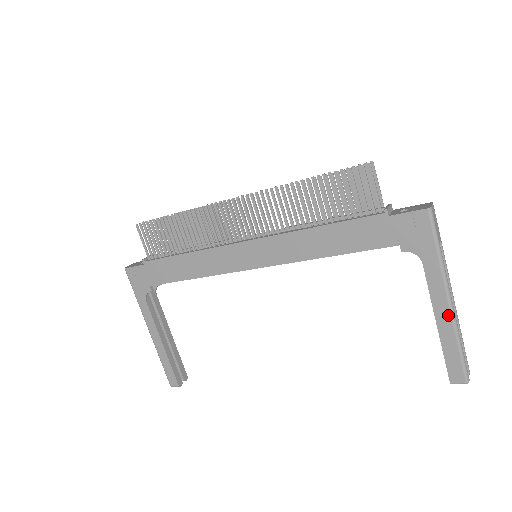
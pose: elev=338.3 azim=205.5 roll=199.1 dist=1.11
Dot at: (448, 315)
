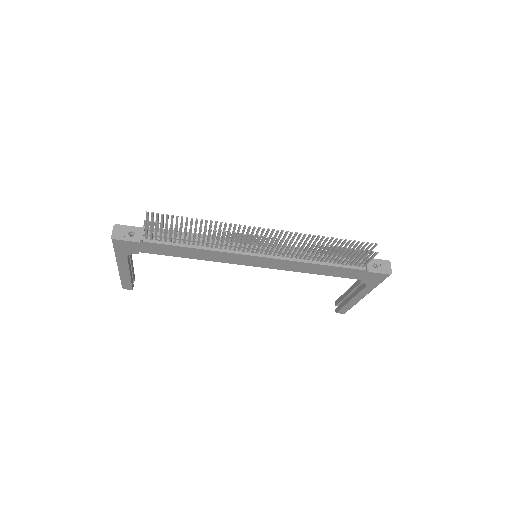
Dot at: (359, 300)
